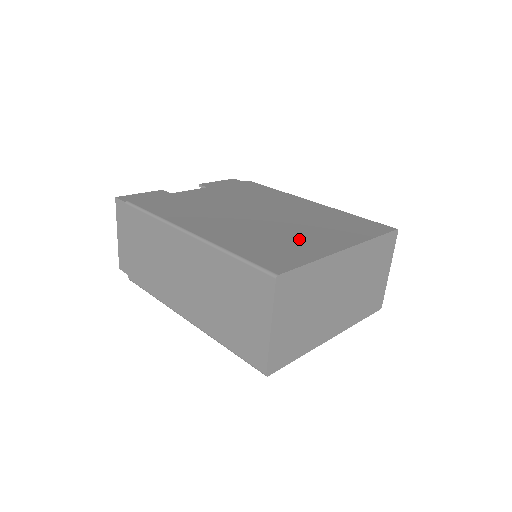
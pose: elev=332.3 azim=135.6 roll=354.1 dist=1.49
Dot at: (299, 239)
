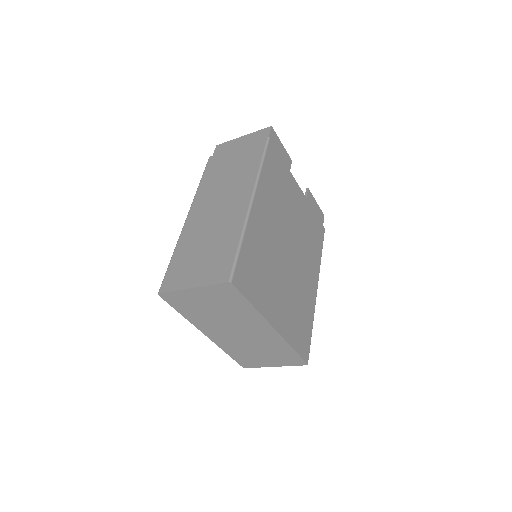
Dot at: (272, 289)
